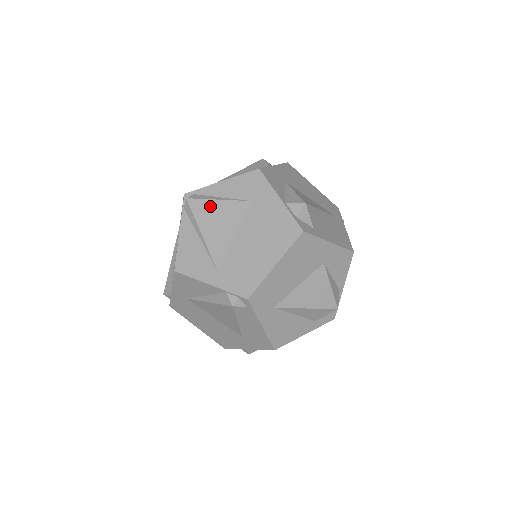
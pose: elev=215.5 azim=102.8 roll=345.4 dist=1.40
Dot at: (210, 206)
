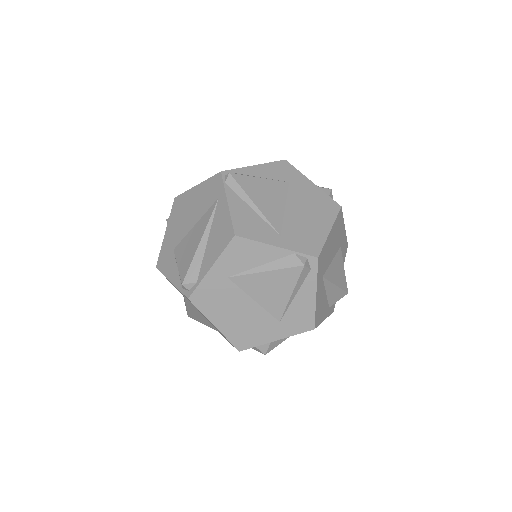
Dot at: (254, 182)
